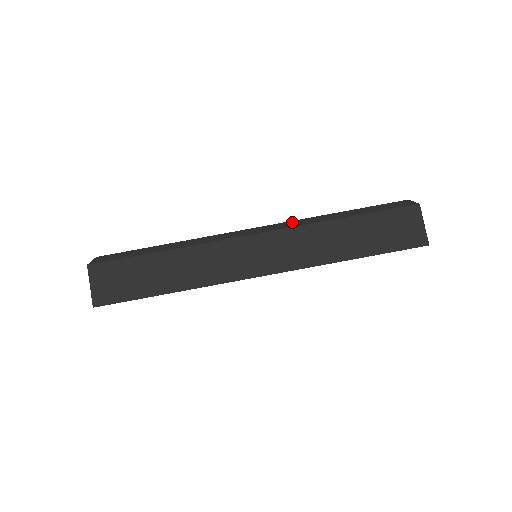
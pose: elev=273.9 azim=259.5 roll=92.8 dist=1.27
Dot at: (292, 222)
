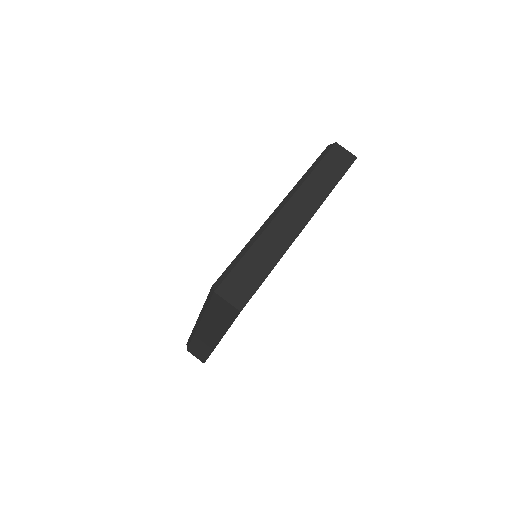
Dot at: (292, 190)
